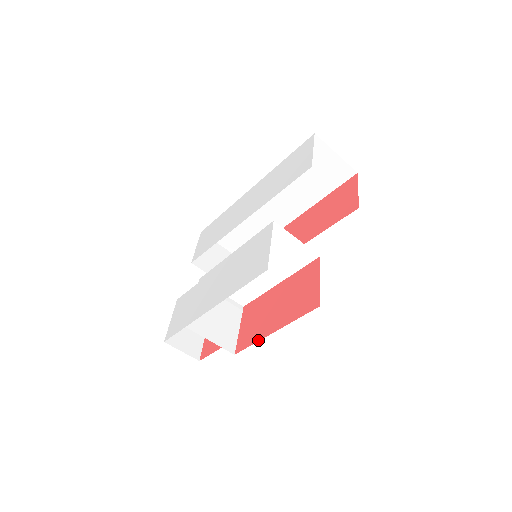
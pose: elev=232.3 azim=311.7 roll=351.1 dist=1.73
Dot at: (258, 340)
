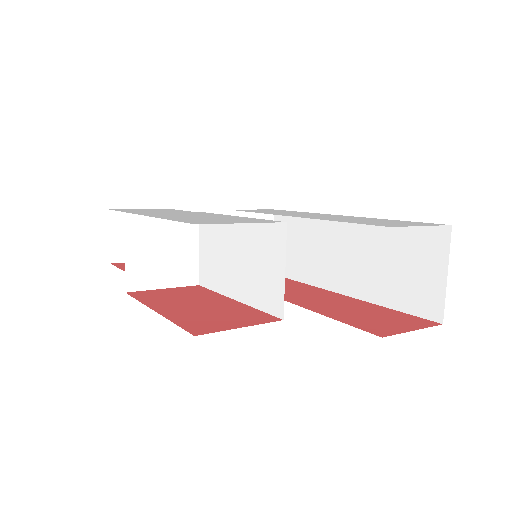
Dot at: (144, 302)
